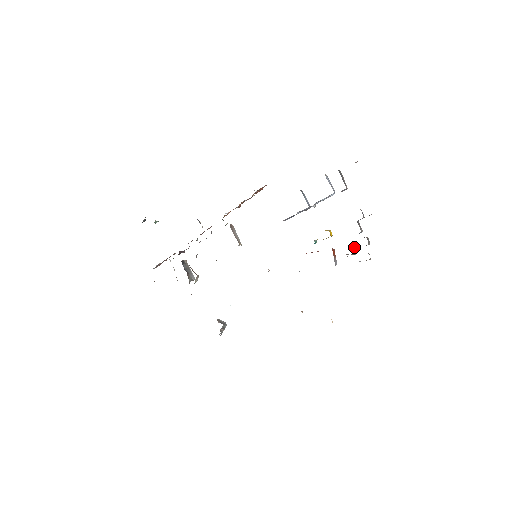
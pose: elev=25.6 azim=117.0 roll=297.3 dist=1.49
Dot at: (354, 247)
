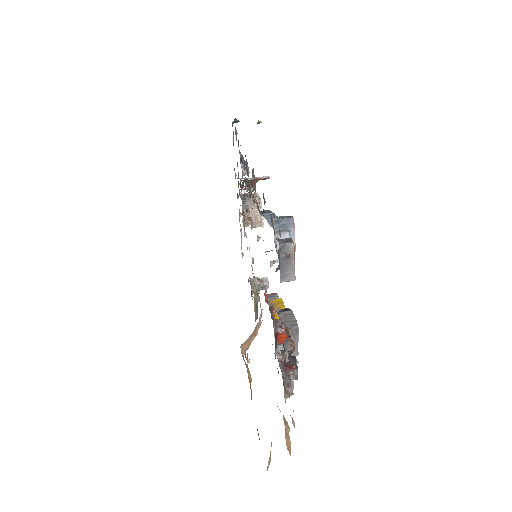
Dot at: occluded
